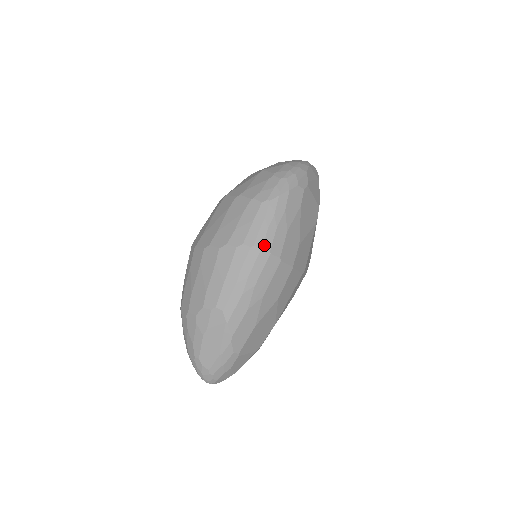
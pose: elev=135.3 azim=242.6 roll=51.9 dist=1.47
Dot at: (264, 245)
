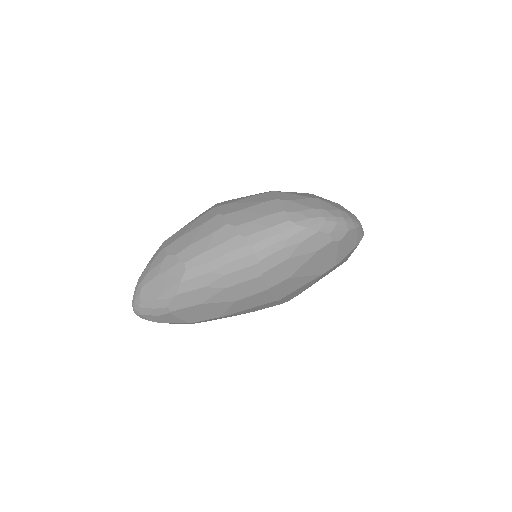
Dot at: (259, 252)
